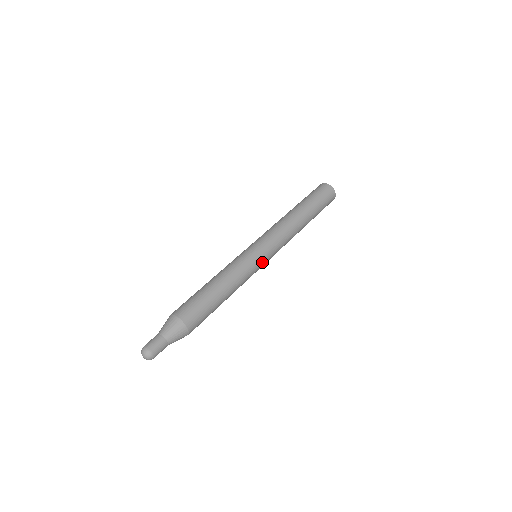
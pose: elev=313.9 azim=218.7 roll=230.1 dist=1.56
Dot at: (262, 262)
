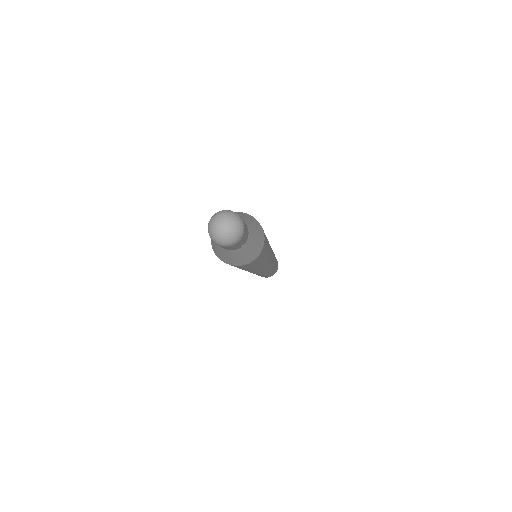
Dot at: (271, 262)
